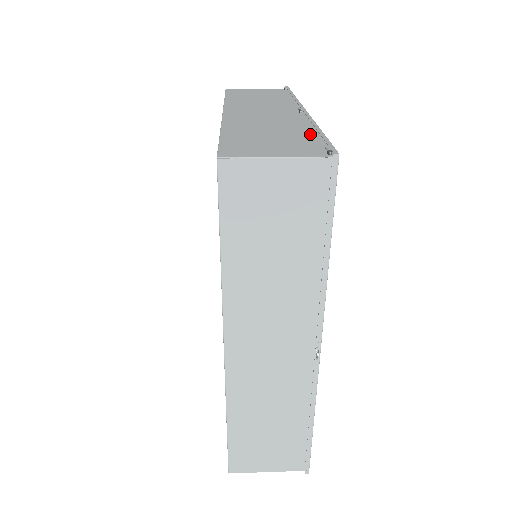
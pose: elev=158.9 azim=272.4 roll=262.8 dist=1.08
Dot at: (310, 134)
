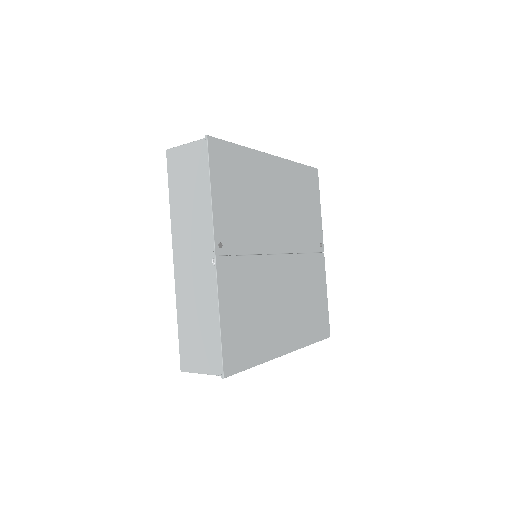
Dot at: occluded
